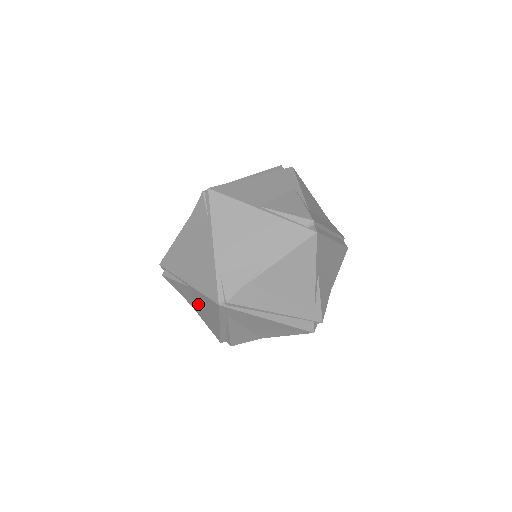
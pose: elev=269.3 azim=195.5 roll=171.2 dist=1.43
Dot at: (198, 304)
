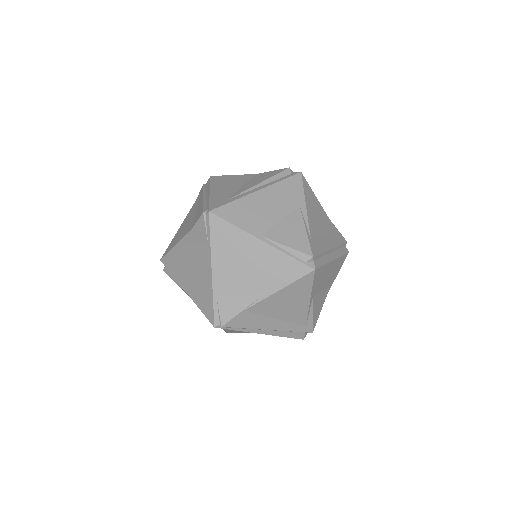
Dot at: occluded
